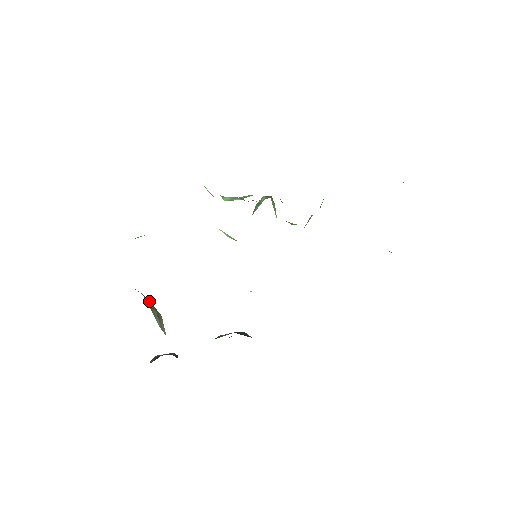
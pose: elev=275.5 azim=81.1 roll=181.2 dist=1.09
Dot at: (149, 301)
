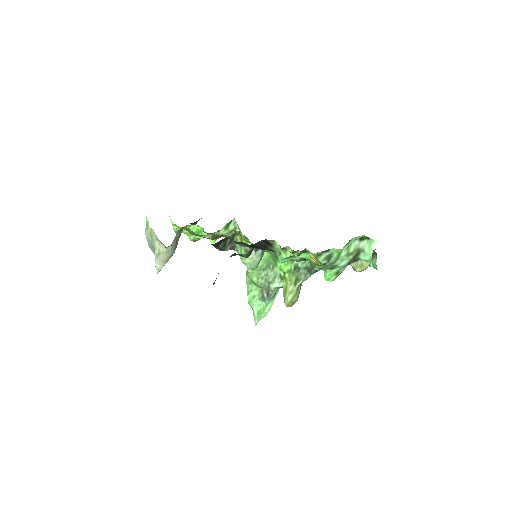
Dot at: occluded
